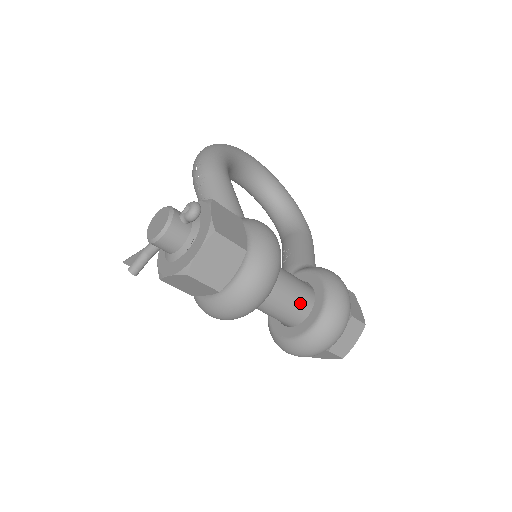
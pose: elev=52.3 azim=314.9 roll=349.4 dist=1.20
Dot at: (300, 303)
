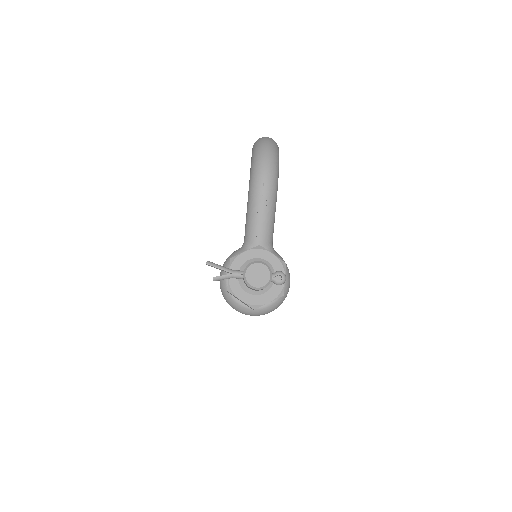
Dot at: occluded
